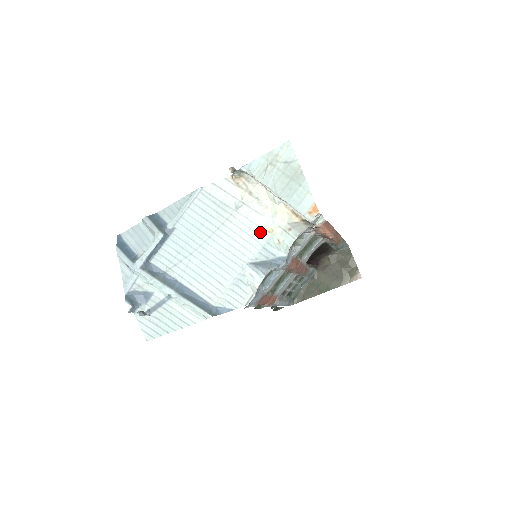
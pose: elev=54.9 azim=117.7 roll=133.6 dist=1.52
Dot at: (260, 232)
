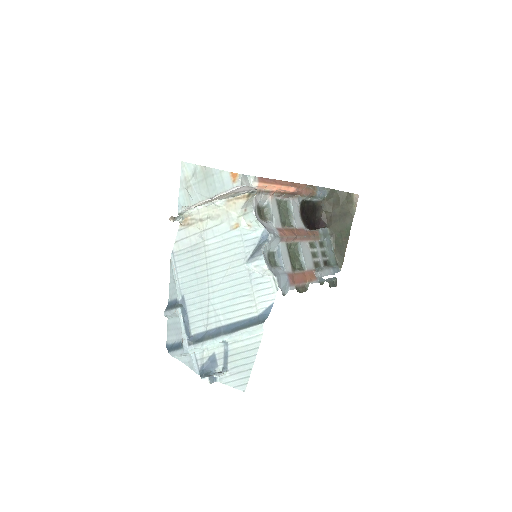
Dot at: (232, 234)
